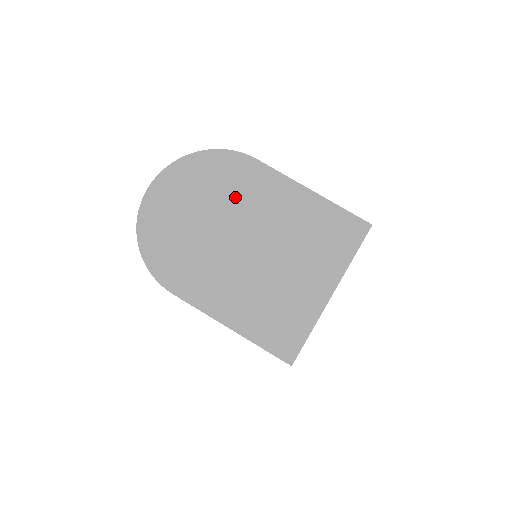
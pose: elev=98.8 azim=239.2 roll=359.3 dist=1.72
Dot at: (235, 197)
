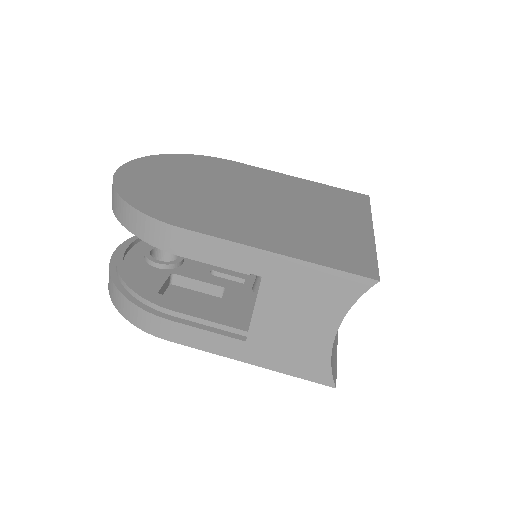
Dot at: (226, 176)
